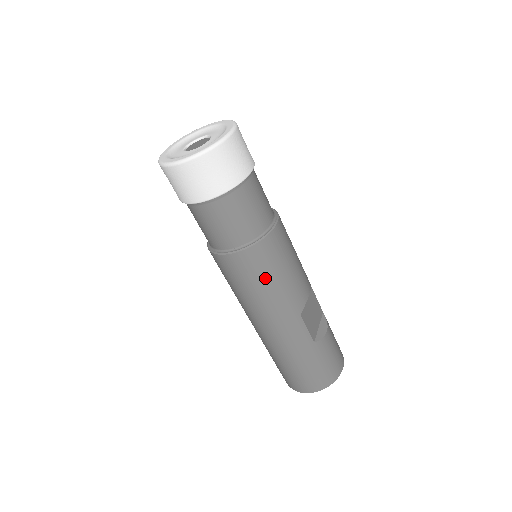
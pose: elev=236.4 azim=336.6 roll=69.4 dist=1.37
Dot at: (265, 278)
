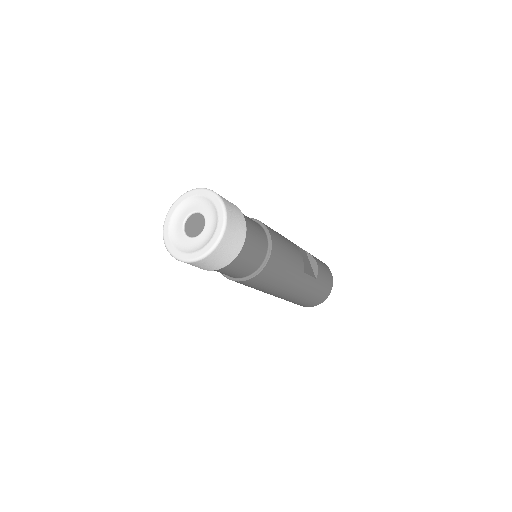
Dot at: (279, 273)
